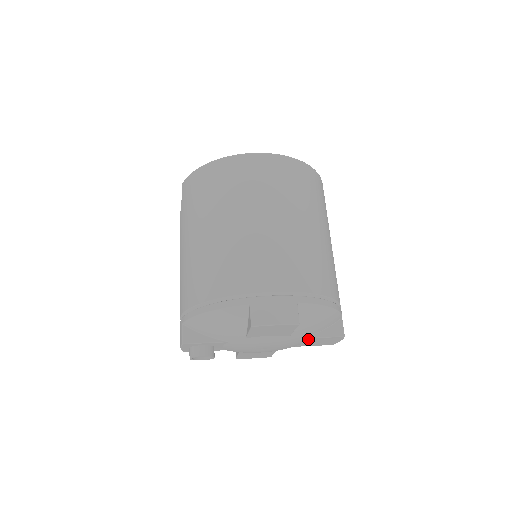
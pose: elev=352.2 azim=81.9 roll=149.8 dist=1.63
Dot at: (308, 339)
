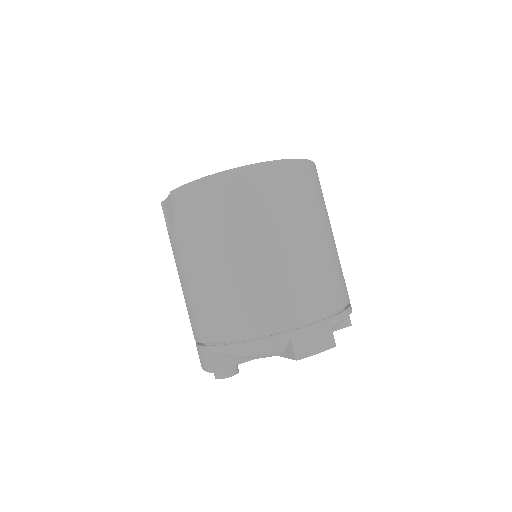
Dot at: occluded
